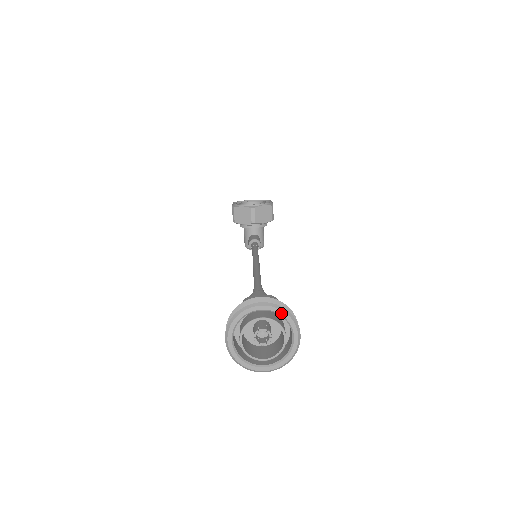
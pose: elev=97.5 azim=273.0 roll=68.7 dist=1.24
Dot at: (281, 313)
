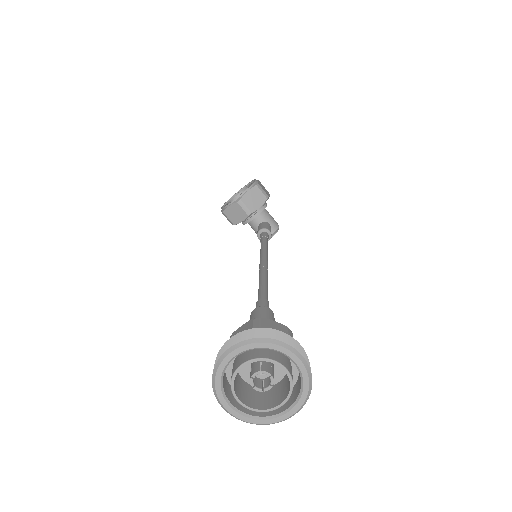
Dot at: (259, 346)
